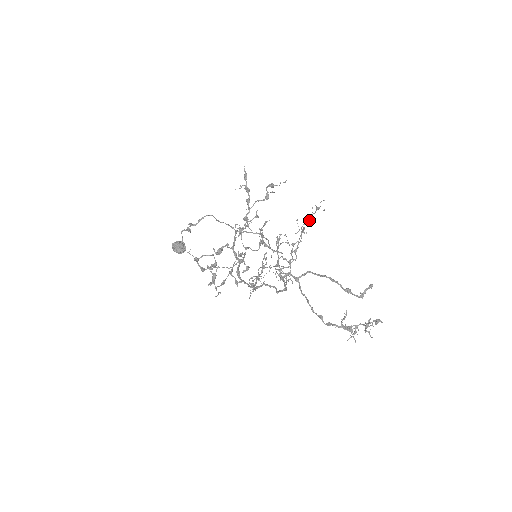
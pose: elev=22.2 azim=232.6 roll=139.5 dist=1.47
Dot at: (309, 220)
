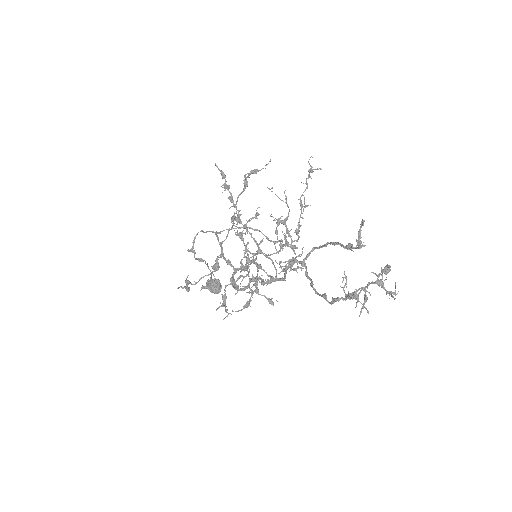
Dot at: occluded
